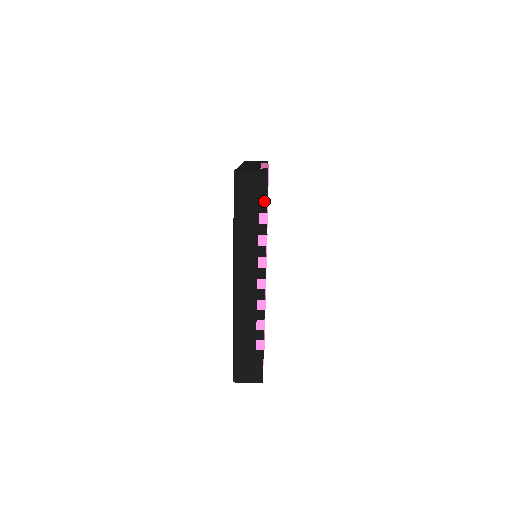
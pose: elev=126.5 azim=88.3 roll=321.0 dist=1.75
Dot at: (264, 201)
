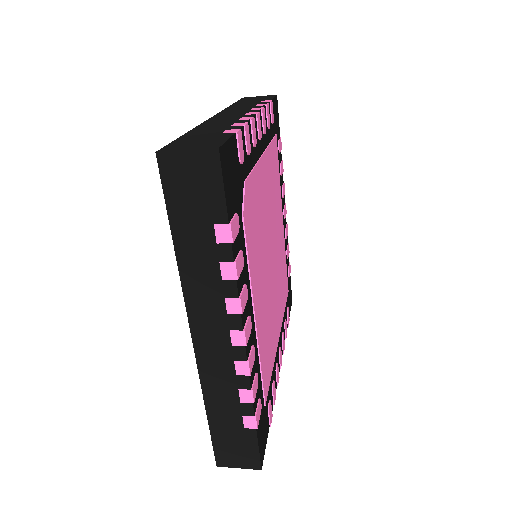
Dot at: (269, 99)
